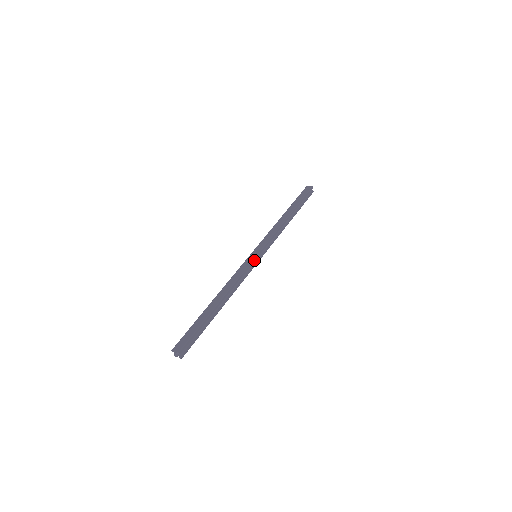
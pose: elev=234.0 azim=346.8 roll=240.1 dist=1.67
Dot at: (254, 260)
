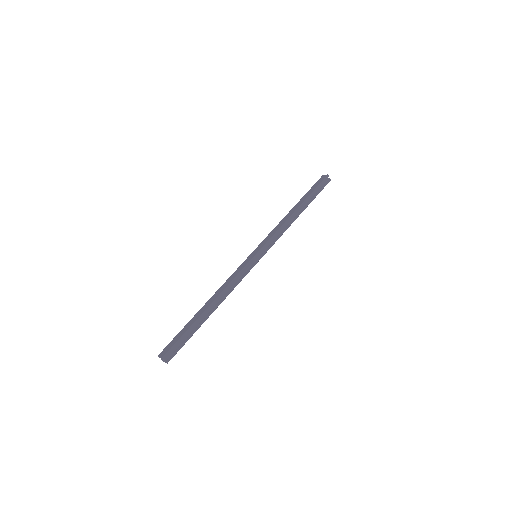
Dot at: (252, 261)
